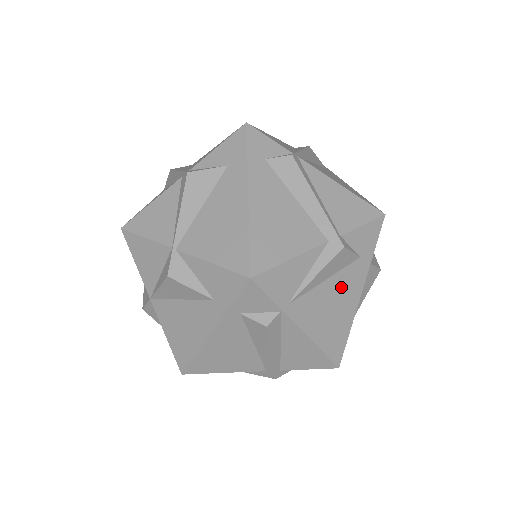
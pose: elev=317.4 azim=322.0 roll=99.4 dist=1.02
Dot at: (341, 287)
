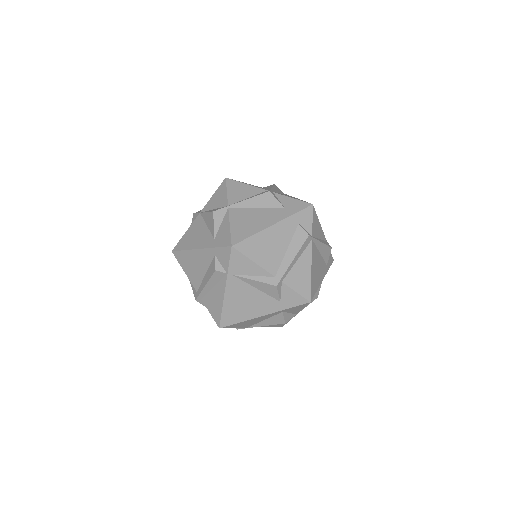
Dot at: (259, 300)
